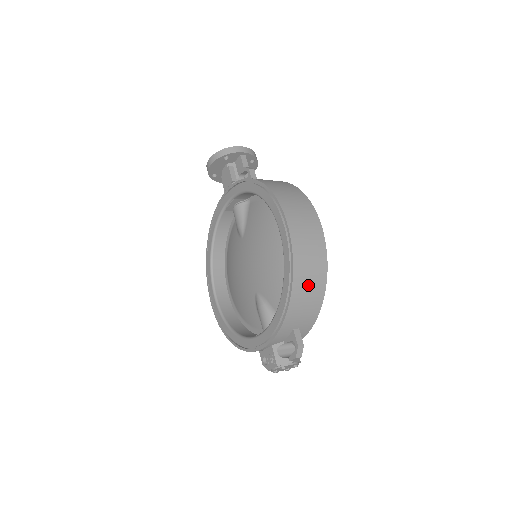
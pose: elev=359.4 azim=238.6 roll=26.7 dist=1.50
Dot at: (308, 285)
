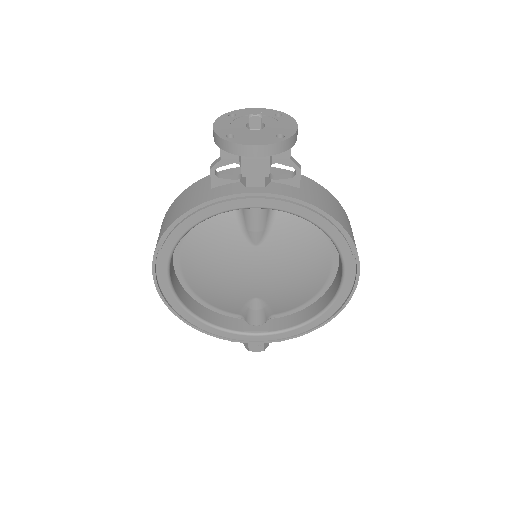
Dot at: occluded
